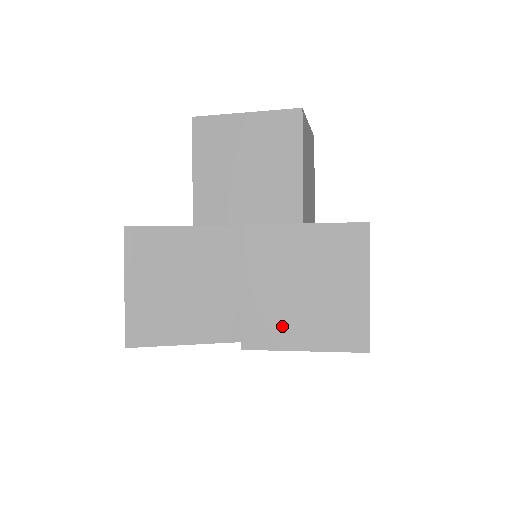
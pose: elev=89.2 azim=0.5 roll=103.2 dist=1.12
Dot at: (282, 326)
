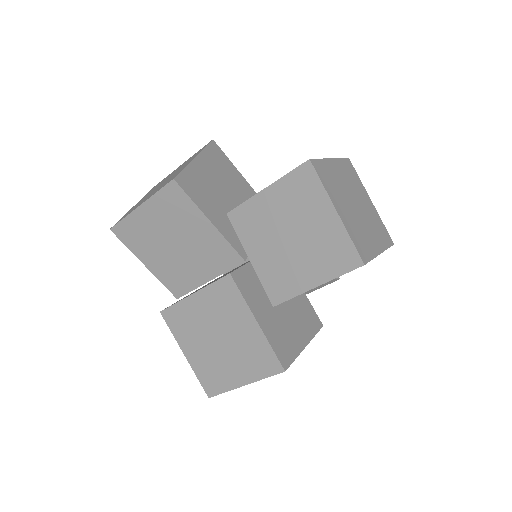
Dot at: (188, 334)
